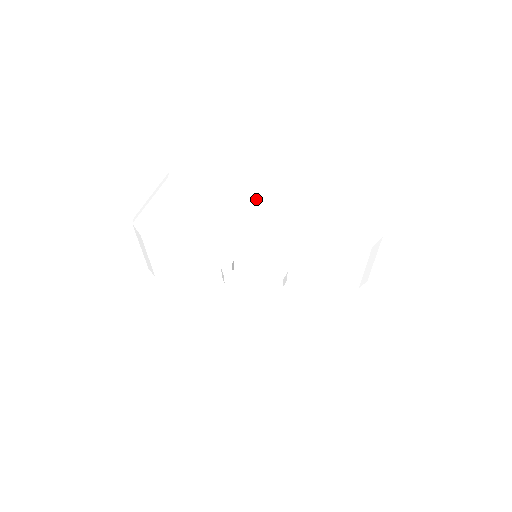
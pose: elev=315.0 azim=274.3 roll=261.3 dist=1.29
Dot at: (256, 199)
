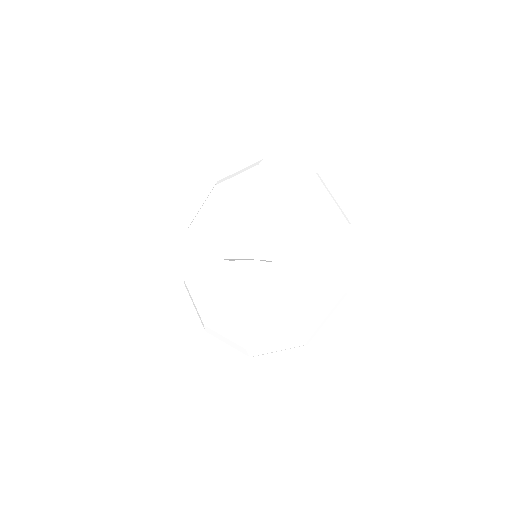
Dot at: (259, 182)
